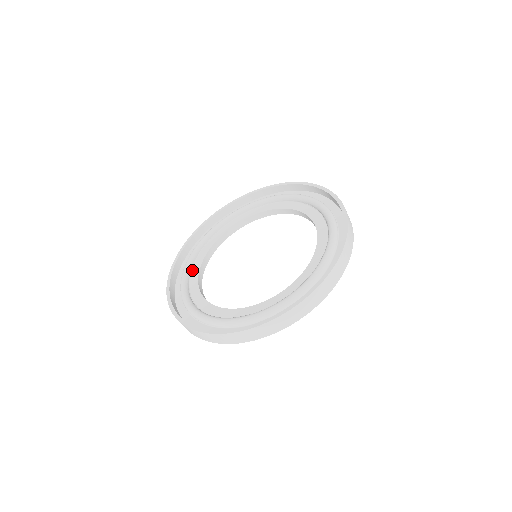
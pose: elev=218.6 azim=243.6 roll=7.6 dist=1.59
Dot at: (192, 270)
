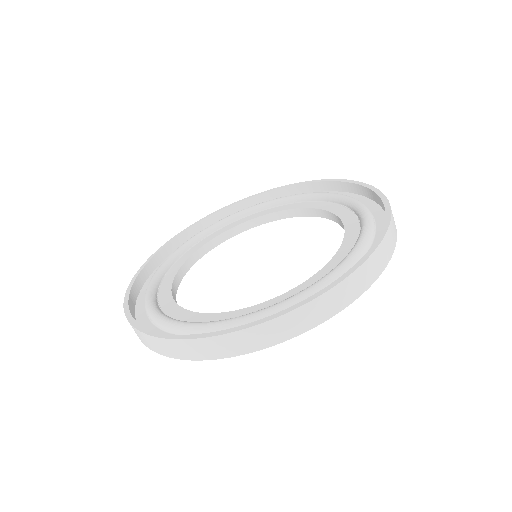
Dot at: (176, 262)
